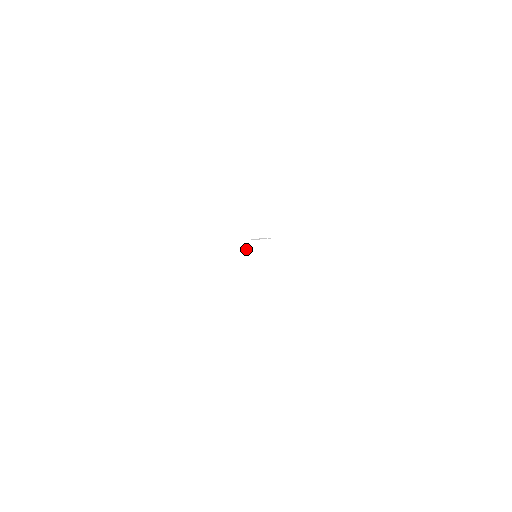
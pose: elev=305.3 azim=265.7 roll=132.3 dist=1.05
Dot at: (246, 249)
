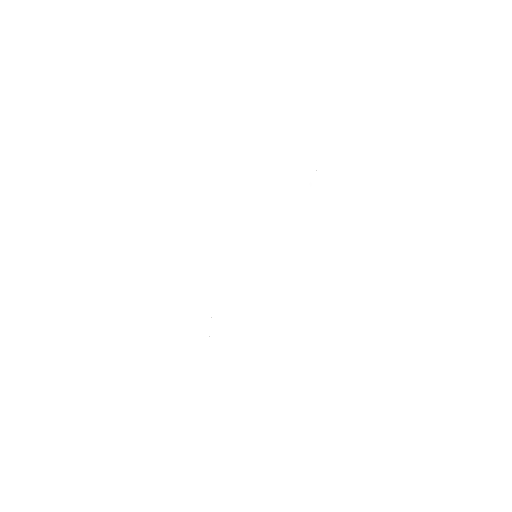
Dot at: (306, 185)
